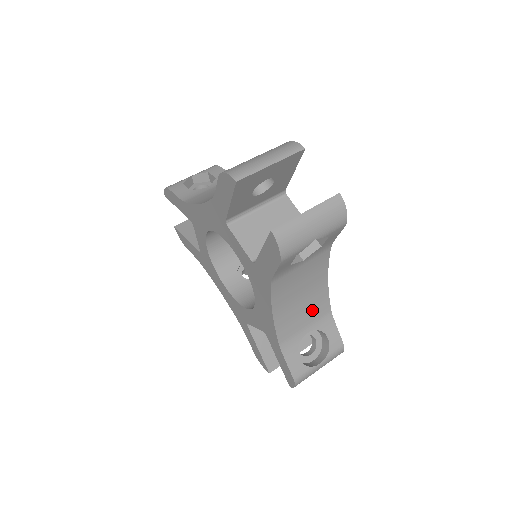
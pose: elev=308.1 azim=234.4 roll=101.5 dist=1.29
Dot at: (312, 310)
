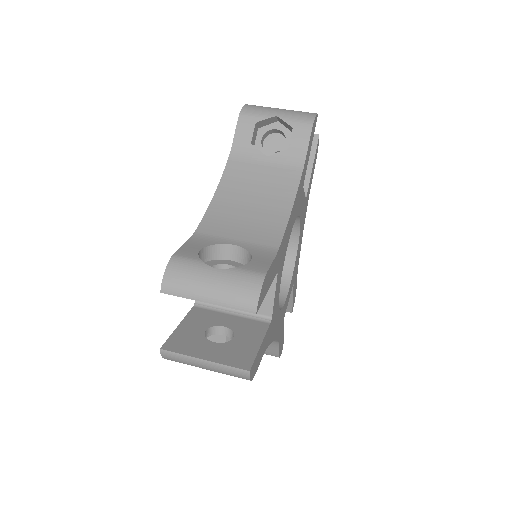
Dot at: occluded
